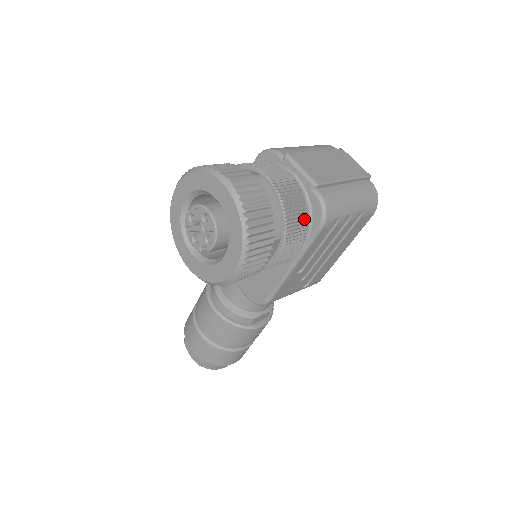
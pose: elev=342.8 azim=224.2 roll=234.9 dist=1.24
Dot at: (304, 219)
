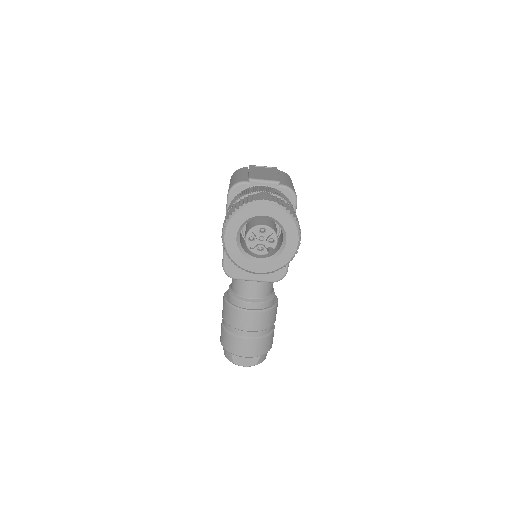
Dot at: (290, 202)
